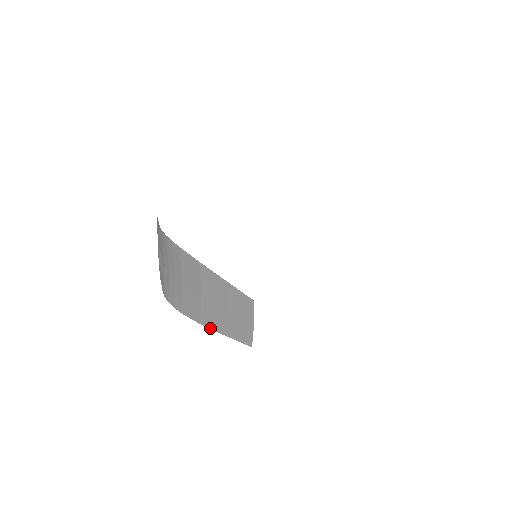
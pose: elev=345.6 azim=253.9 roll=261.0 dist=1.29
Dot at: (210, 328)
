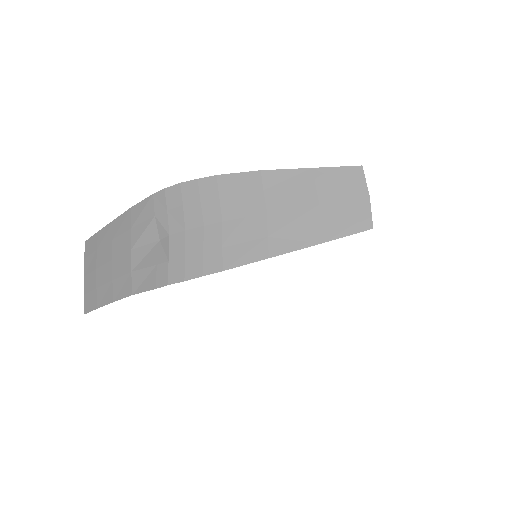
Dot at: (290, 251)
